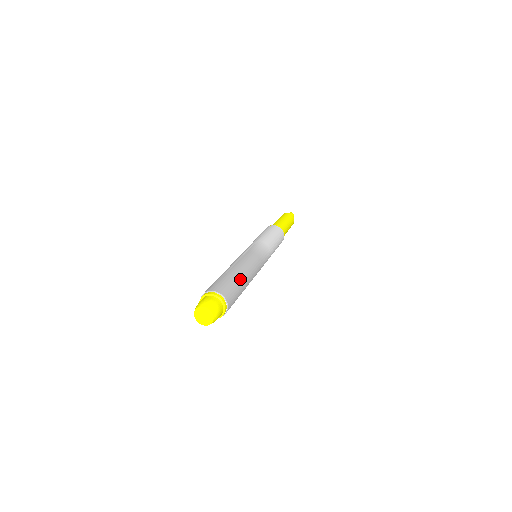
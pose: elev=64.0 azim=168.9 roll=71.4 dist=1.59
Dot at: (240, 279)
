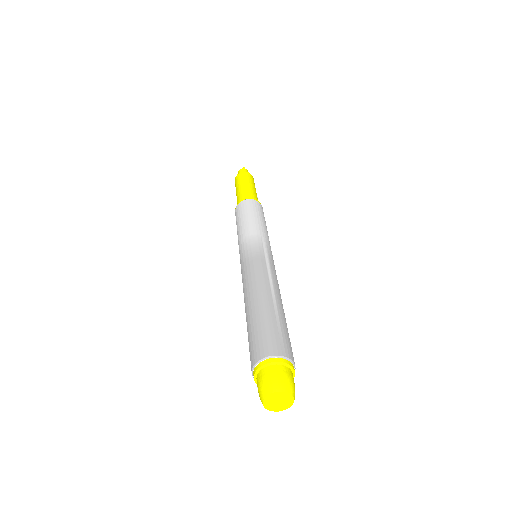
Dot at: occluded
